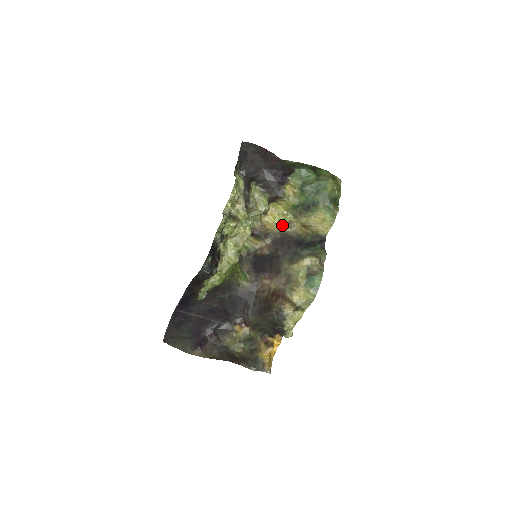
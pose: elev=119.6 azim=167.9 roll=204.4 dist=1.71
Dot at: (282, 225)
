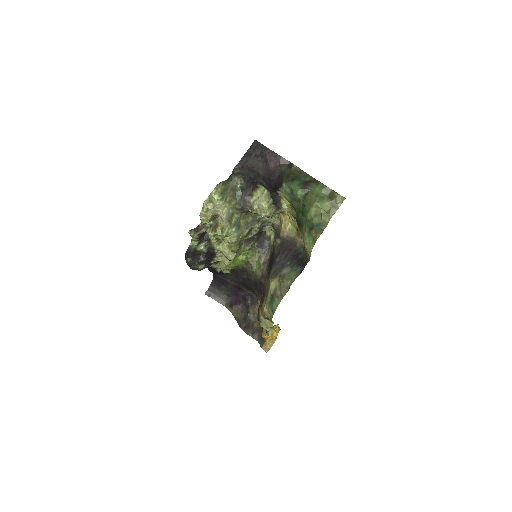
Dot at: (293, 229)
